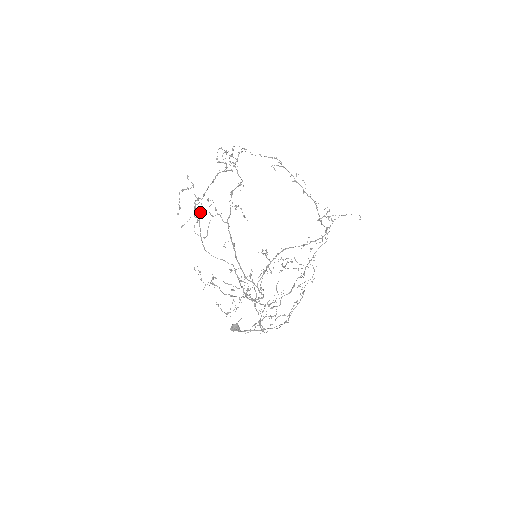
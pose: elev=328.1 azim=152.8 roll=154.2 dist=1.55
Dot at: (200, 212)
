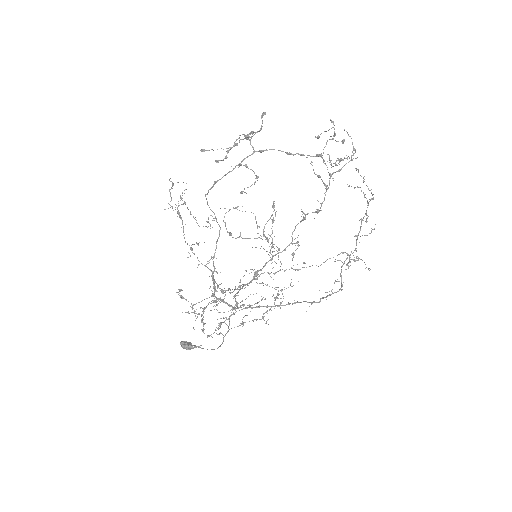
Dot at: (240, 164)
